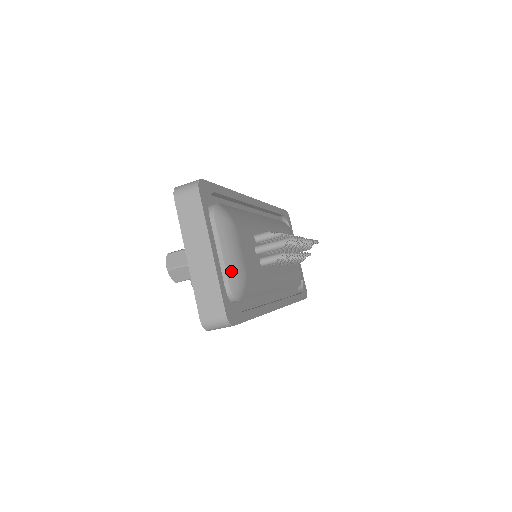
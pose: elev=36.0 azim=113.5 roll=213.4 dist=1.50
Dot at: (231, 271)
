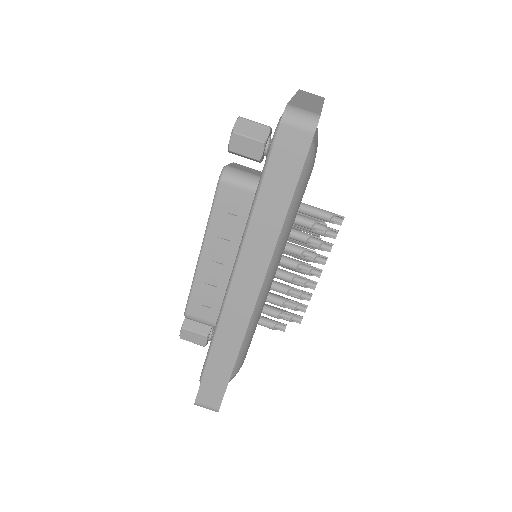
Dot at: (315, 140)
